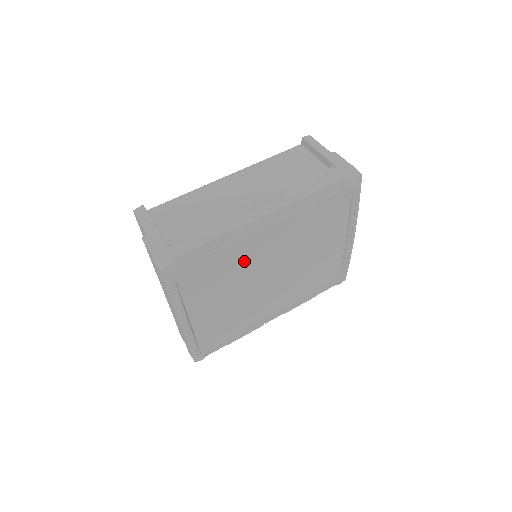
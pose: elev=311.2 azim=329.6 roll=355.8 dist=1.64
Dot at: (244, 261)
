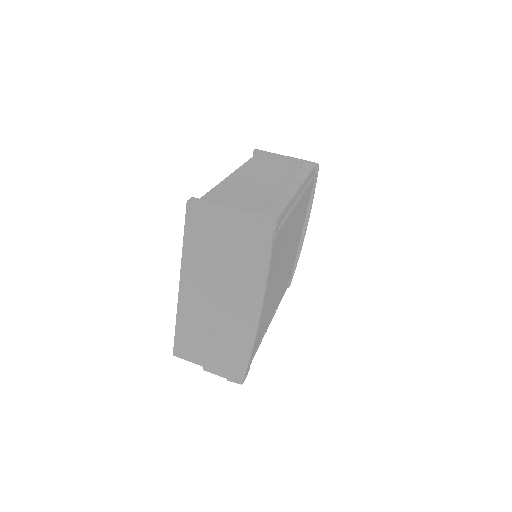
Dot at: (285, 239)
